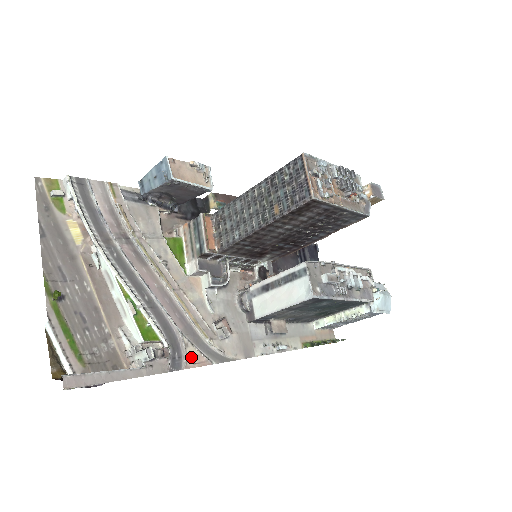
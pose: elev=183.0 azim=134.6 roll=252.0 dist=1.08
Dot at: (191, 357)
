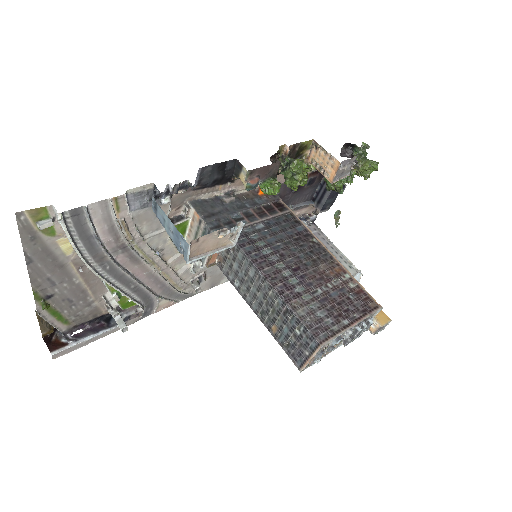
Dot at: (161, 306)
